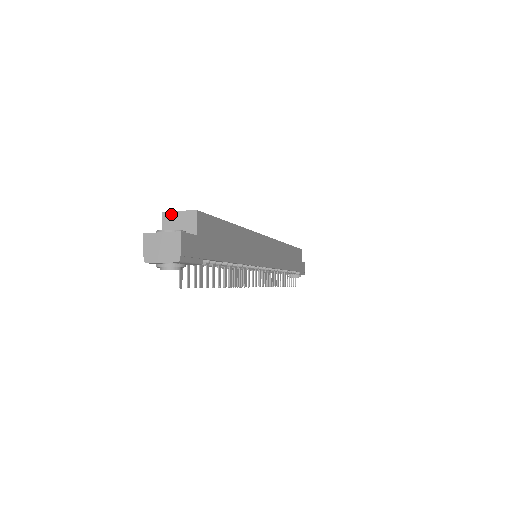
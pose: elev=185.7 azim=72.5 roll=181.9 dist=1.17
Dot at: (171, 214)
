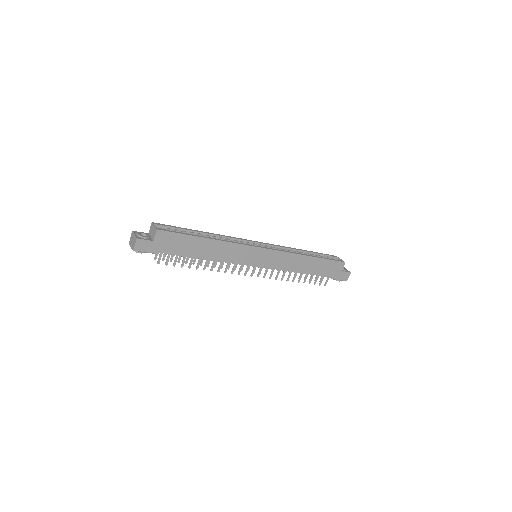
Dot at: (153, 225)
